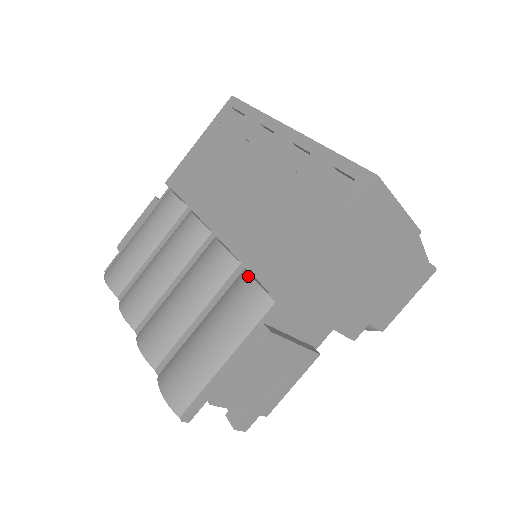
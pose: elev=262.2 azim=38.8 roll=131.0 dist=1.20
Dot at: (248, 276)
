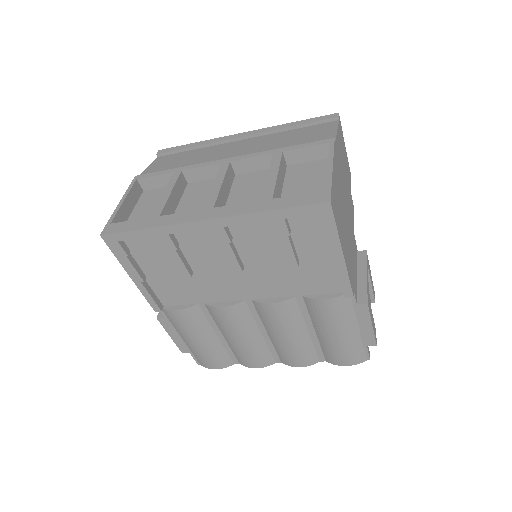
Dot at: (316, 301)
